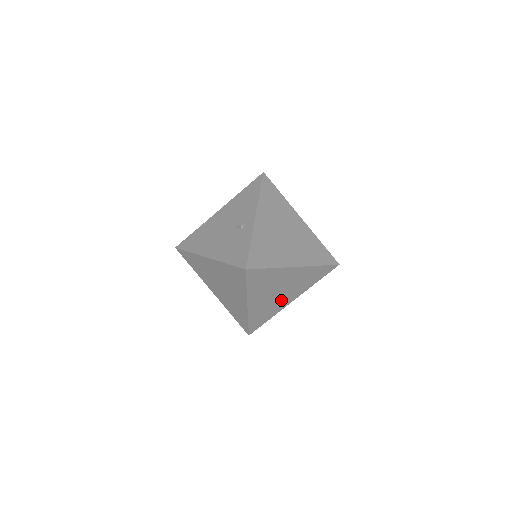
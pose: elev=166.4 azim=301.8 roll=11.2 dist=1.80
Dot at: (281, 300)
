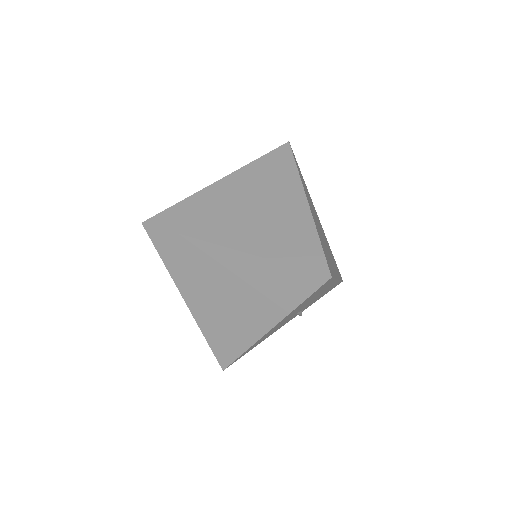
Dot at: (243, 317)
